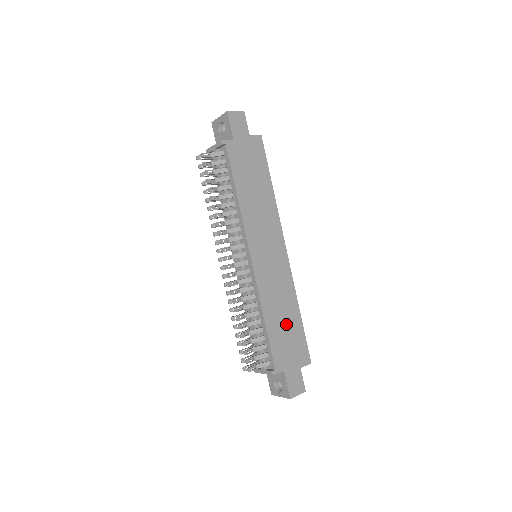
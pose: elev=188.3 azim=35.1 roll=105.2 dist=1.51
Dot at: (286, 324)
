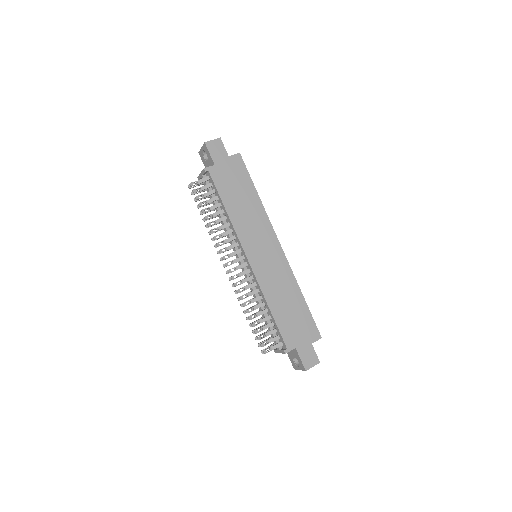
Dot at: (291, 309)
